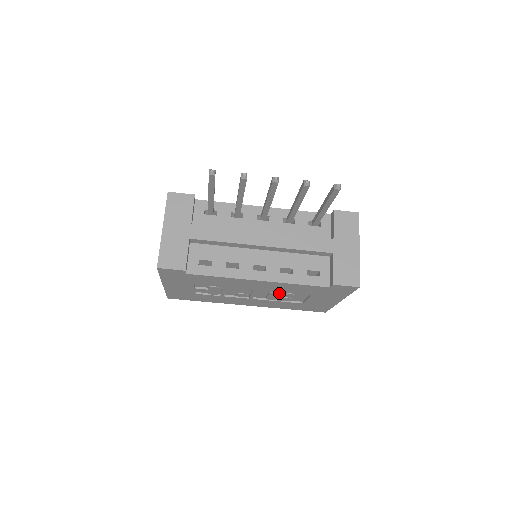
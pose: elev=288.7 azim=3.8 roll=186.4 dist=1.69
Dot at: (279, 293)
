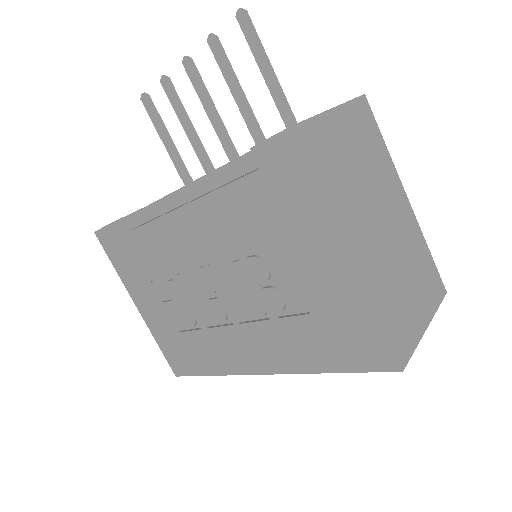
Dot at: (239, 264)
